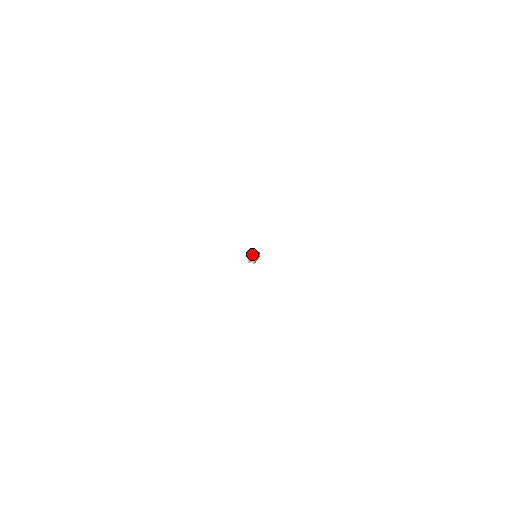
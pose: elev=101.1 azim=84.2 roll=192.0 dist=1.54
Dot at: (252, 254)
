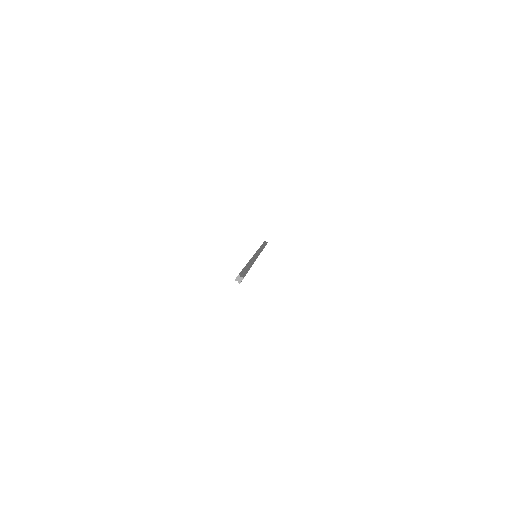
Dot at: (246, 267)
